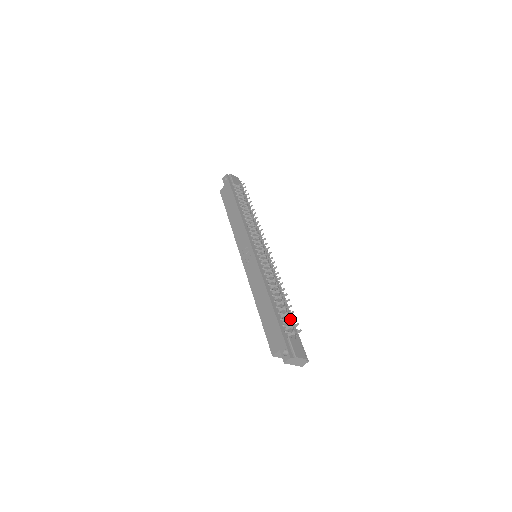
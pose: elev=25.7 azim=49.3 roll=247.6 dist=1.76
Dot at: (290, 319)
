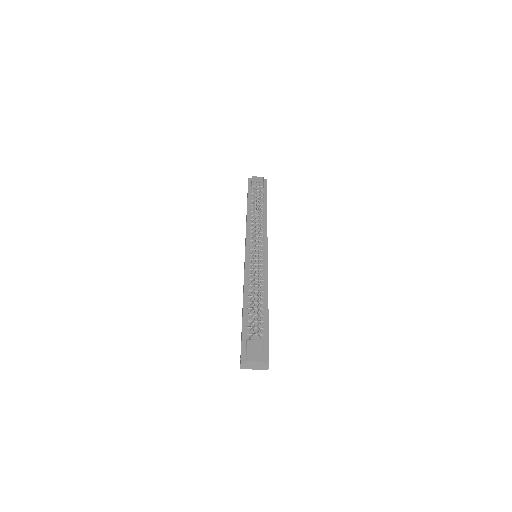
Dot at: (254, 320)
